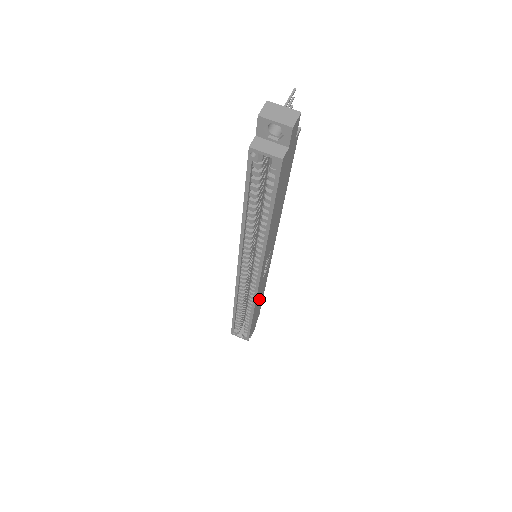
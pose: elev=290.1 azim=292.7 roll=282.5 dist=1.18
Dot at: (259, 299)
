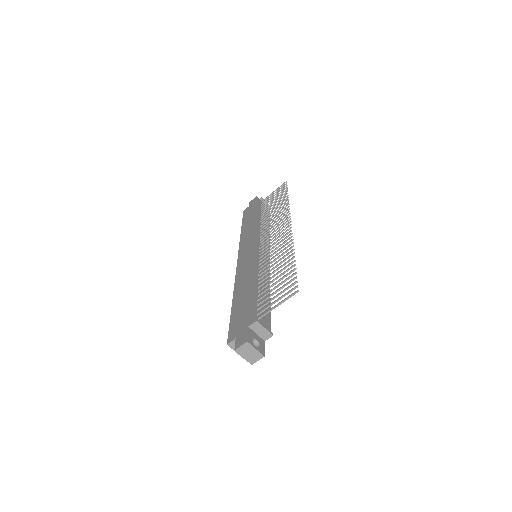
Dot at: occluded
